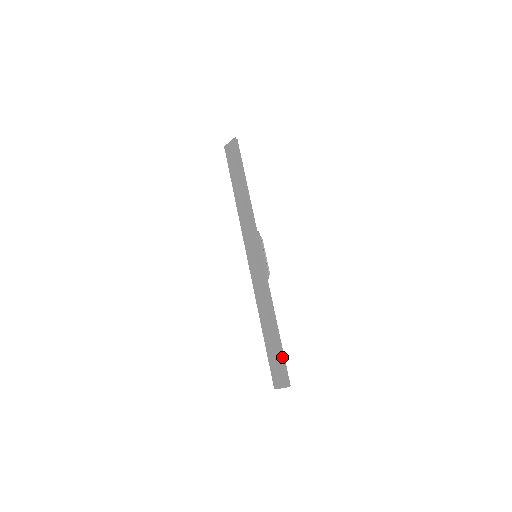
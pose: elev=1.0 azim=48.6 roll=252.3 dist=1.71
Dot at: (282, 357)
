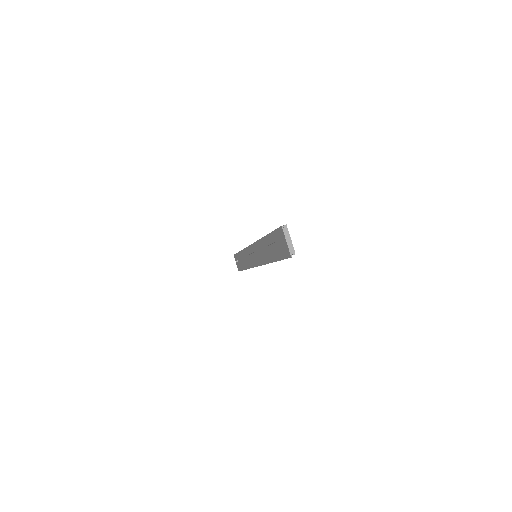
Dot at: (241, 270)
